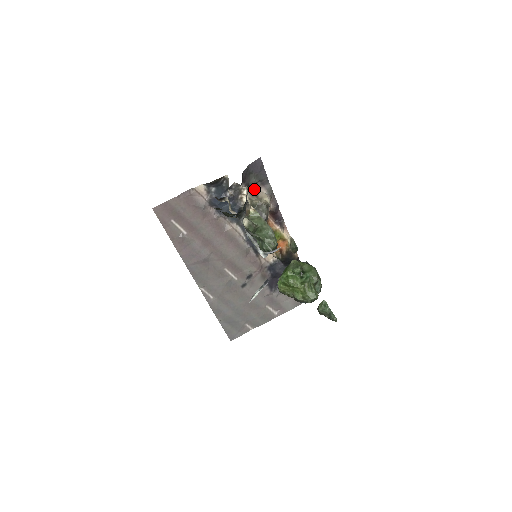
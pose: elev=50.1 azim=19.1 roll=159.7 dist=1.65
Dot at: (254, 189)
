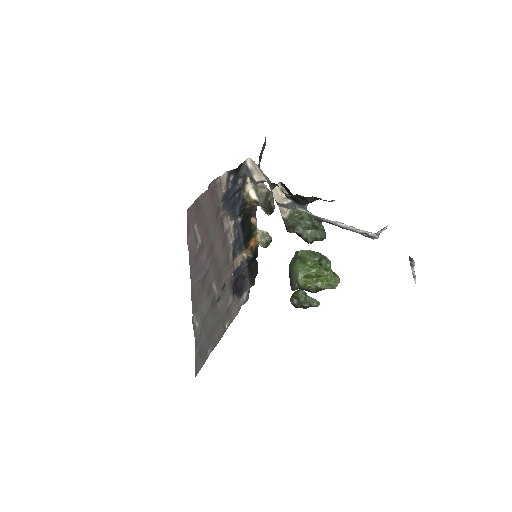
Dot at: occluded
